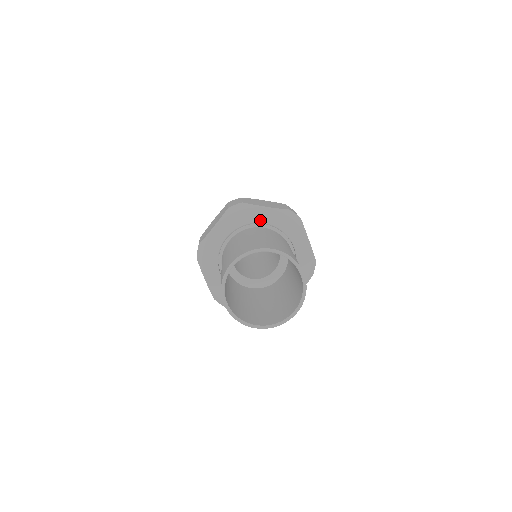
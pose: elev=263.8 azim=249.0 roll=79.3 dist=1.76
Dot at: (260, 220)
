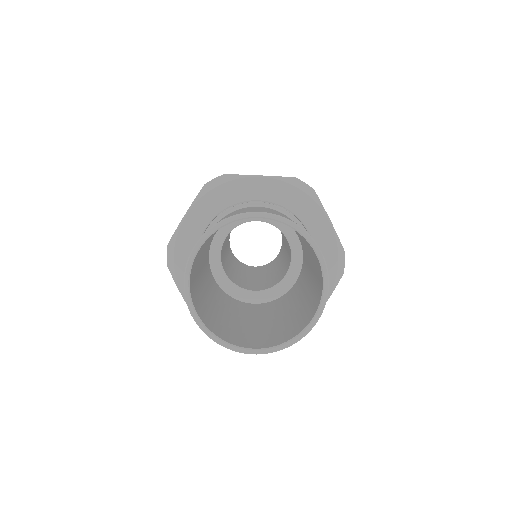
Dot at: (252, 196)
